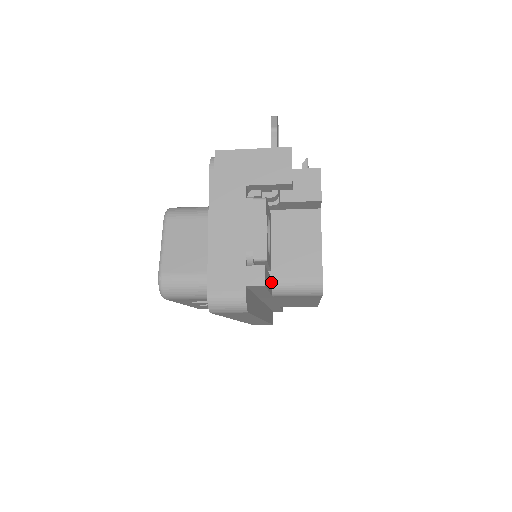
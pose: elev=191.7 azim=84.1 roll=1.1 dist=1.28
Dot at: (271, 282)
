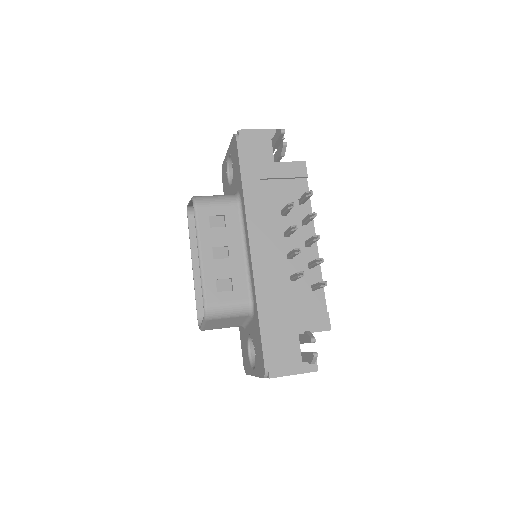
Dot at: occluded
